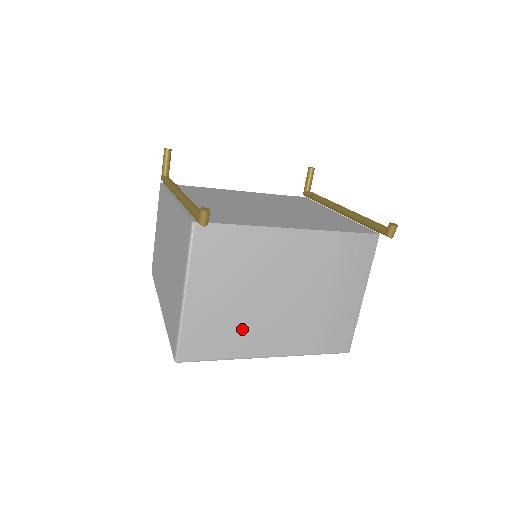
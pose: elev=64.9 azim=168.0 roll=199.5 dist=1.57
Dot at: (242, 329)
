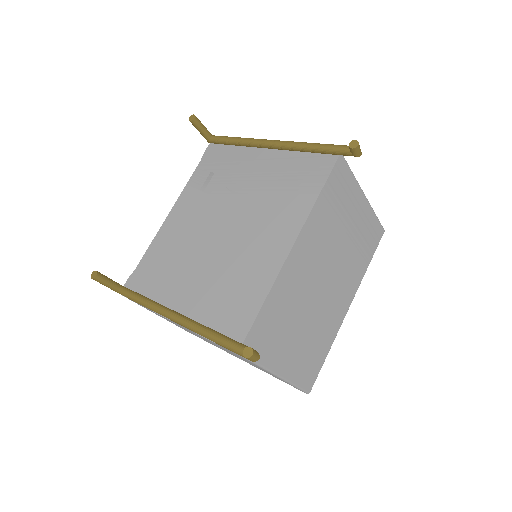
Dot at: (322, 328)
